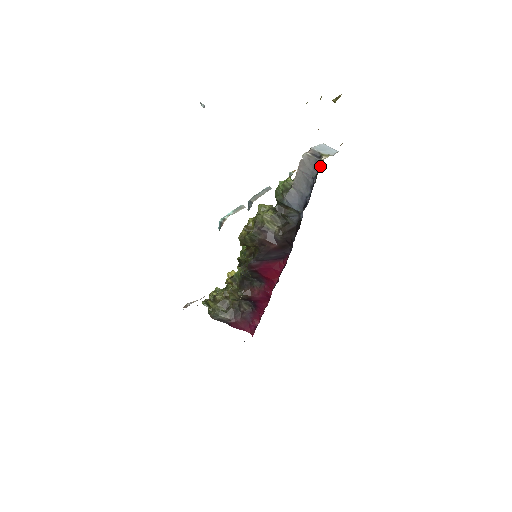
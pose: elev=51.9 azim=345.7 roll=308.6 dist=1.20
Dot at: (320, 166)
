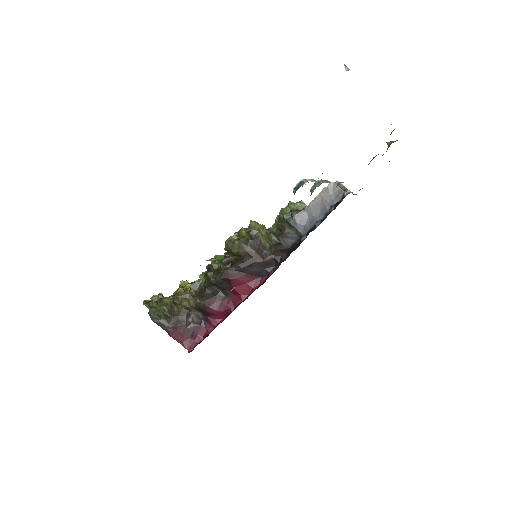
Dot at: (343, 197)
